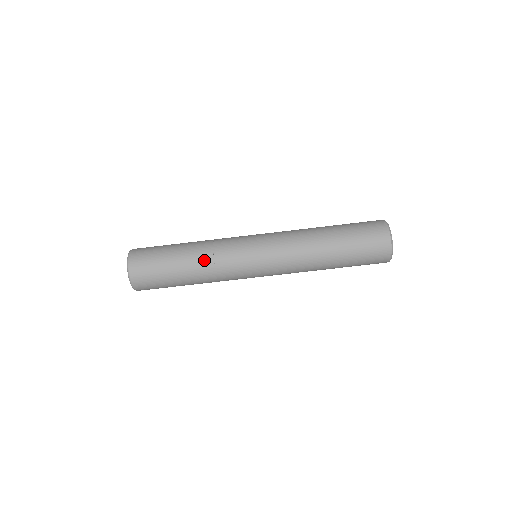
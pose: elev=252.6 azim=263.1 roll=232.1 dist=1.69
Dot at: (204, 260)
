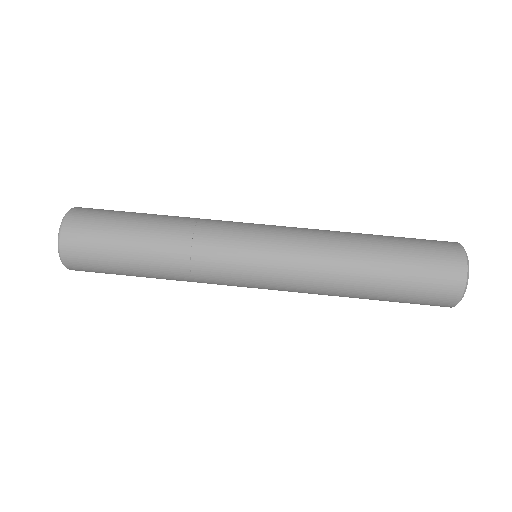
Dot at: (176, 247)
